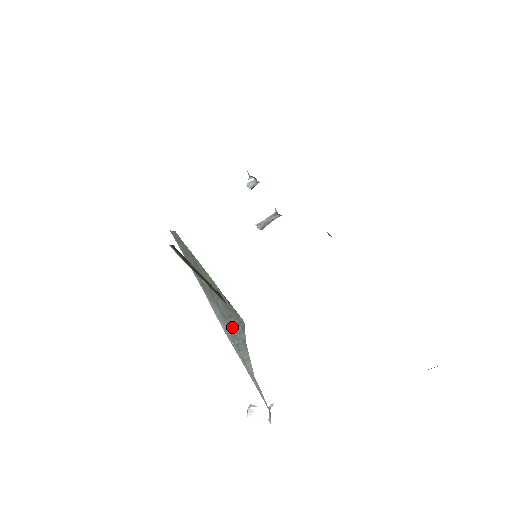
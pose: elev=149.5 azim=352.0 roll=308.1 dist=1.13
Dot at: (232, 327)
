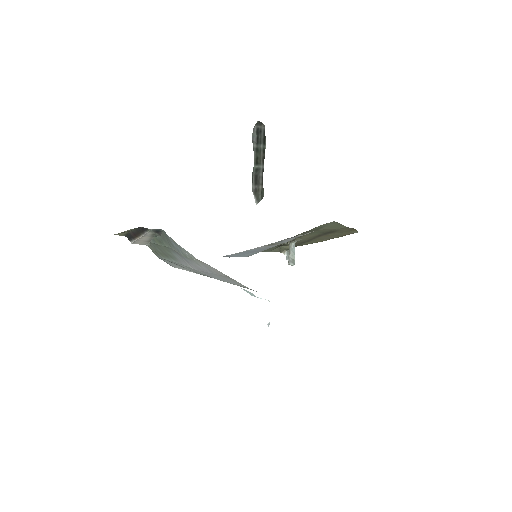
Dot at: (173, 247)
